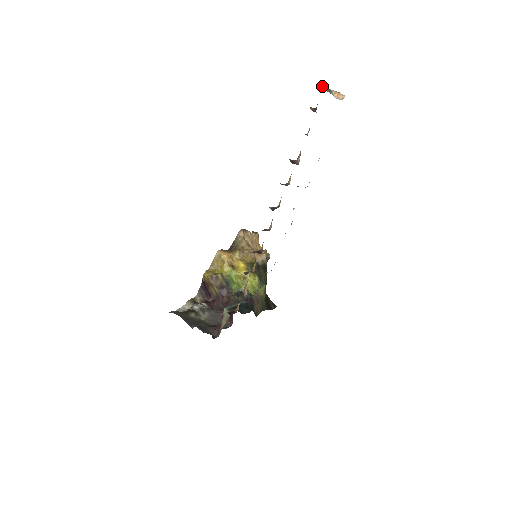
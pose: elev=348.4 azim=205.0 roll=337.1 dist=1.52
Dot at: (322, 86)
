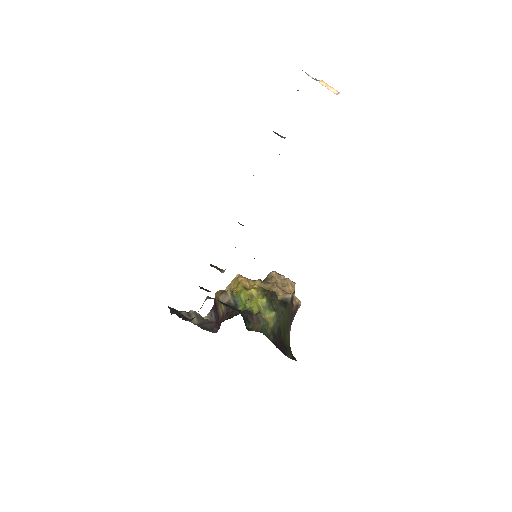
Dot at: (307, 74)
